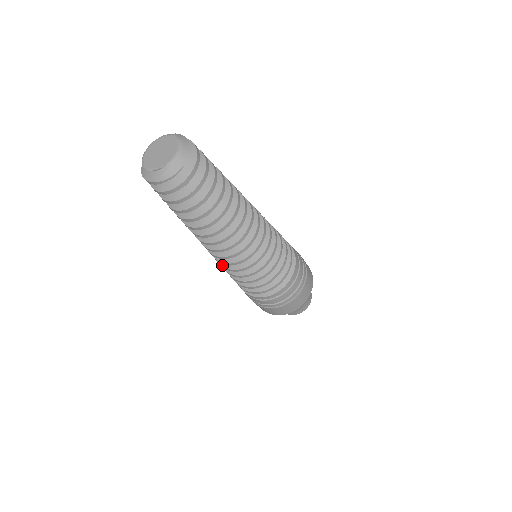
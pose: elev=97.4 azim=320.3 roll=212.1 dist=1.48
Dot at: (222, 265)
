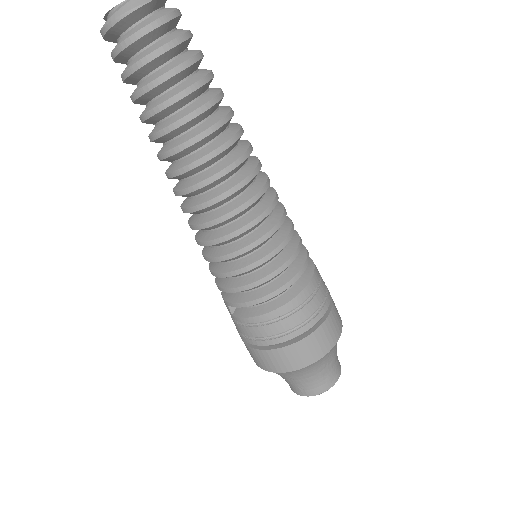
Dot at: (199, 239)
